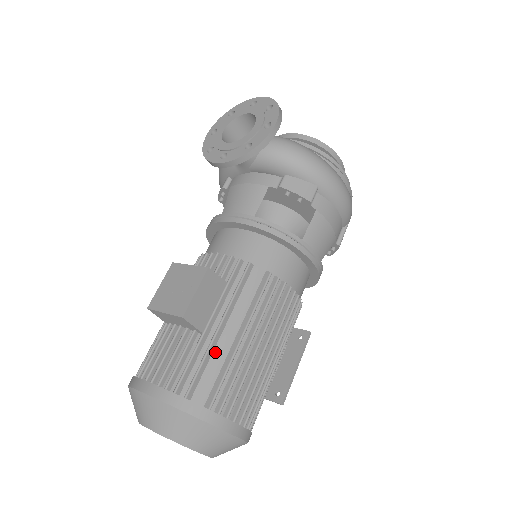
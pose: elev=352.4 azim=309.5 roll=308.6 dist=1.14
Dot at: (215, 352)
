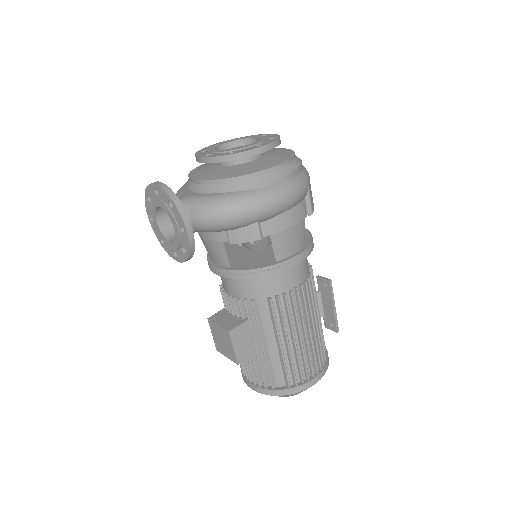
Dot at: (271, 359)
